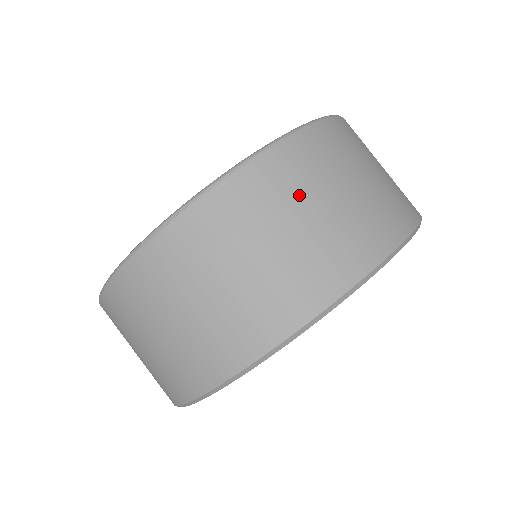
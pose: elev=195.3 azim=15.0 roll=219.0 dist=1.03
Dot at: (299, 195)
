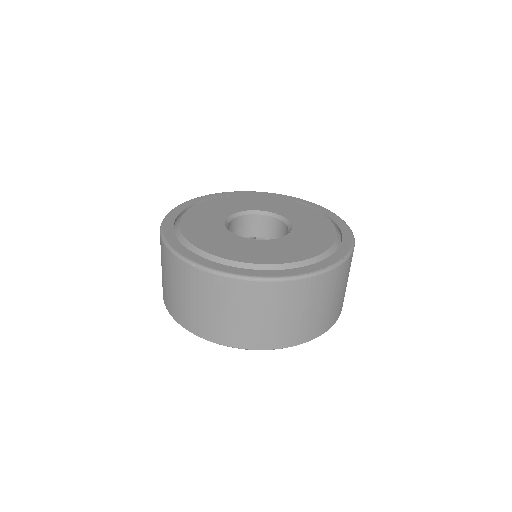
Dot at: (273, 307)
